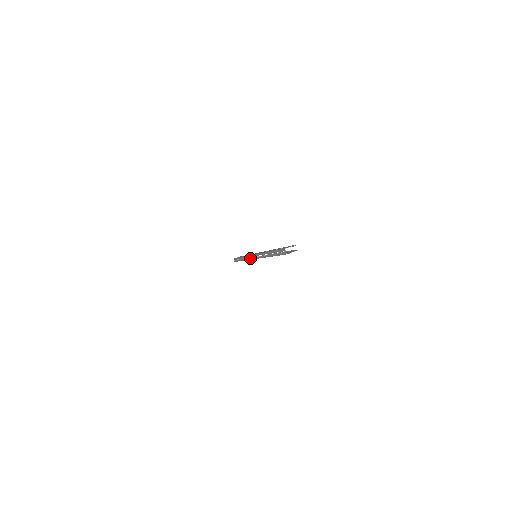
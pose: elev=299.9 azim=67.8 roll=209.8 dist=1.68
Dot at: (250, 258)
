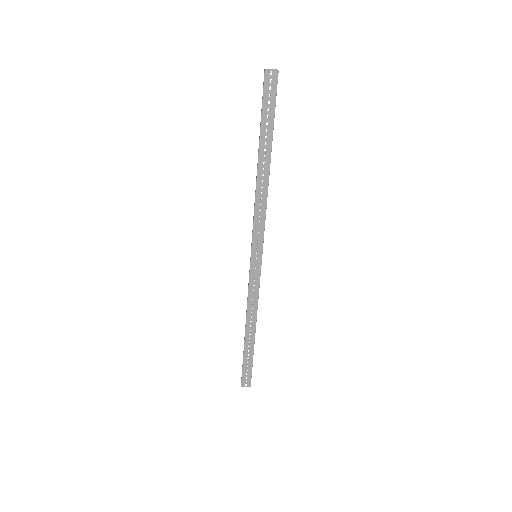
Dot at: occluded
